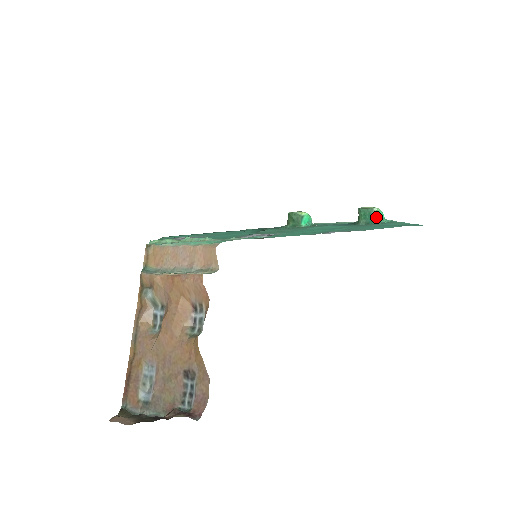
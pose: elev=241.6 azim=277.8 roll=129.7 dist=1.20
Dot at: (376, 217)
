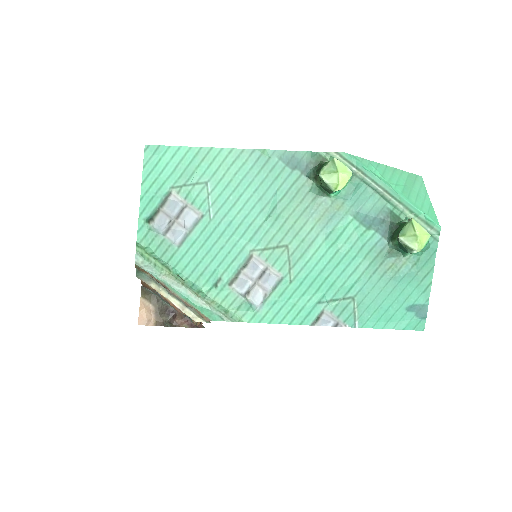
Dot at: (412, 252)
